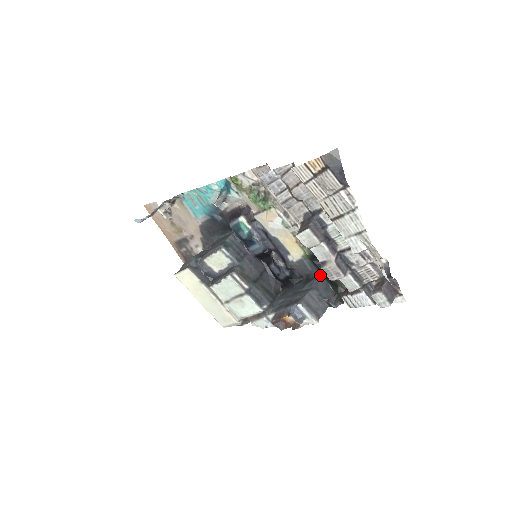
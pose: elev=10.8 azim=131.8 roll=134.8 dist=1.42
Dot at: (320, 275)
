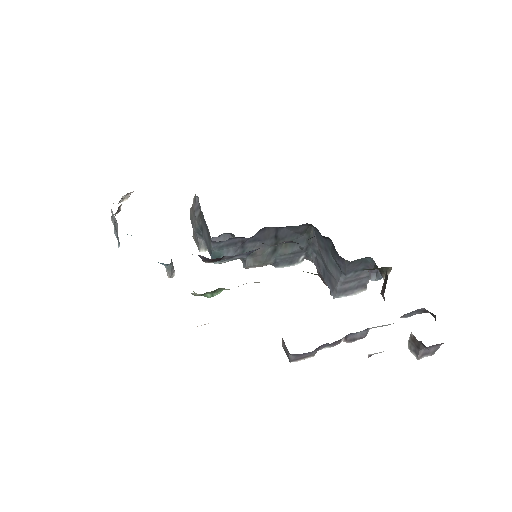
Dot at: (345, 261)
